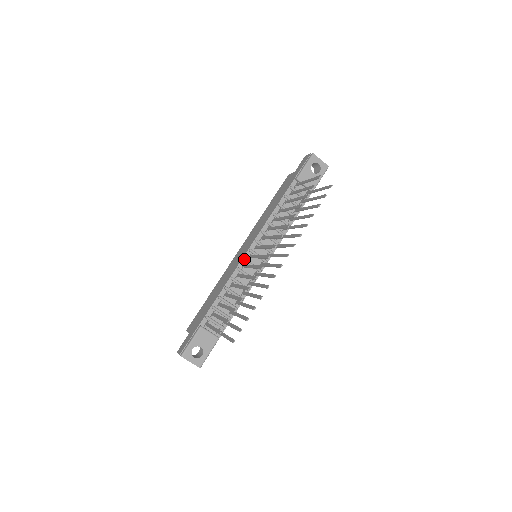
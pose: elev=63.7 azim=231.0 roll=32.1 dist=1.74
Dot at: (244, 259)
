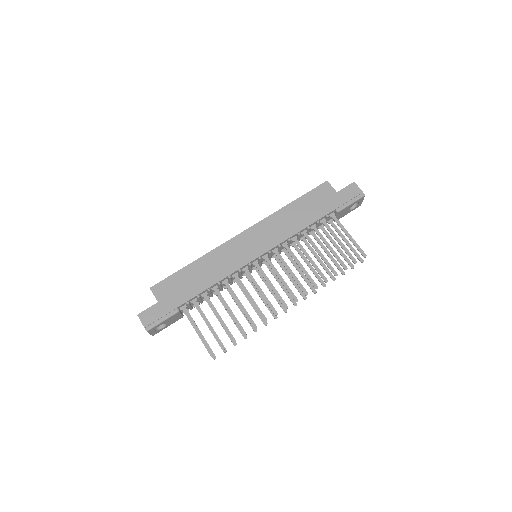
Dot at: (250, 265)
